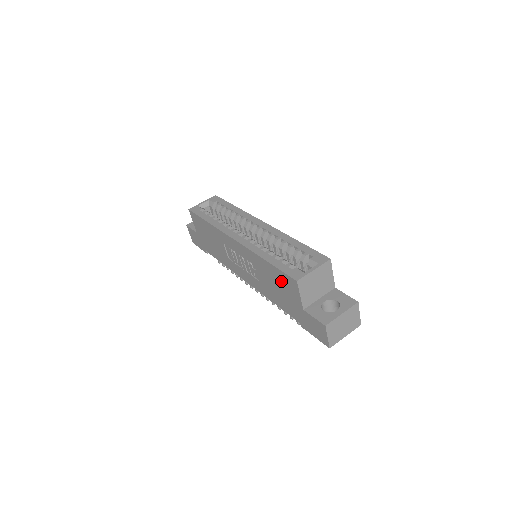
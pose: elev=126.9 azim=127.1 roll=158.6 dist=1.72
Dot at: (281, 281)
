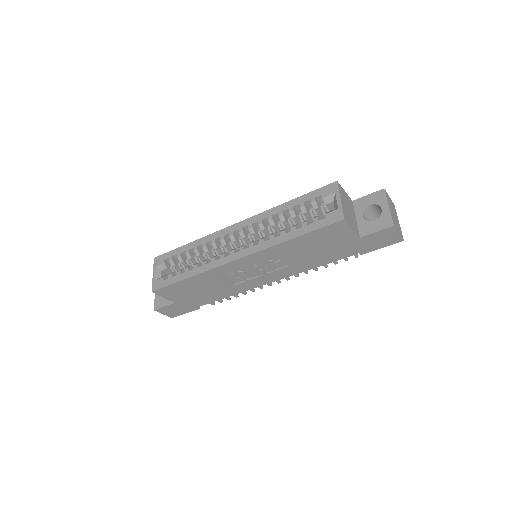
Dot at: (321, 238)
